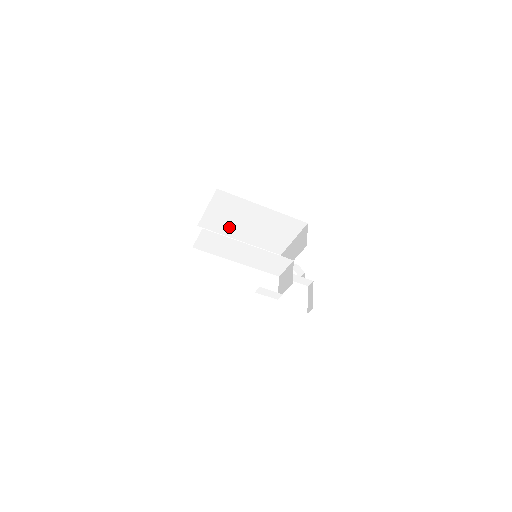
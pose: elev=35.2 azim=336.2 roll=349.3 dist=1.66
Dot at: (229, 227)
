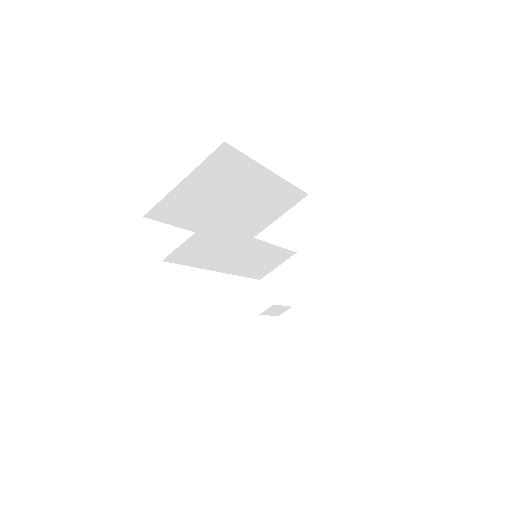
Dot at: (197, 212)
